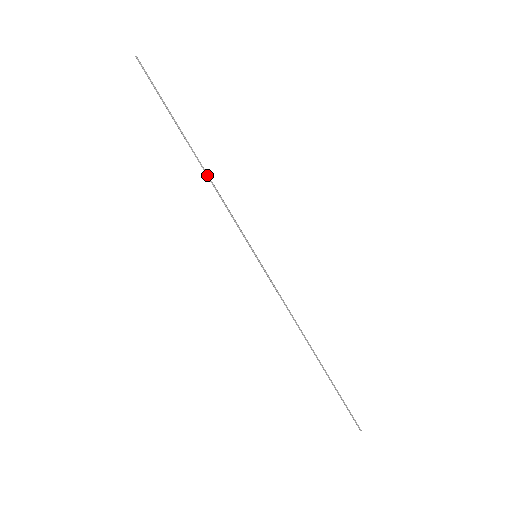
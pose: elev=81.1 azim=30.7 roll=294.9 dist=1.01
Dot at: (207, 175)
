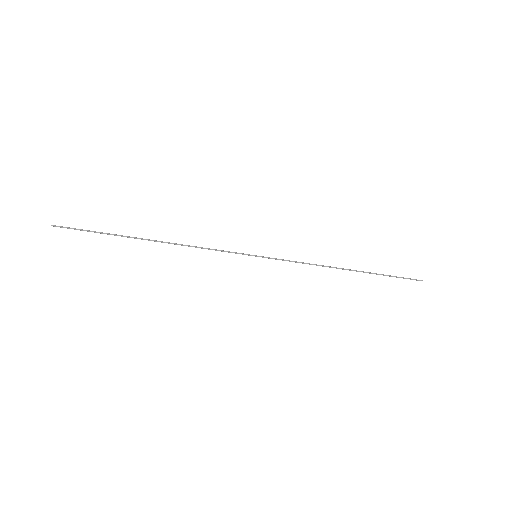
Dot at: occluded
